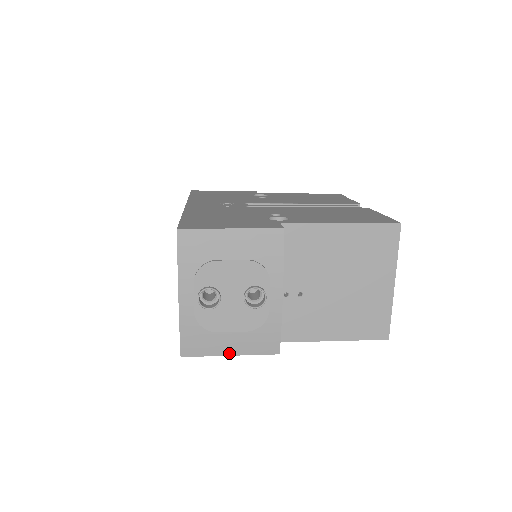
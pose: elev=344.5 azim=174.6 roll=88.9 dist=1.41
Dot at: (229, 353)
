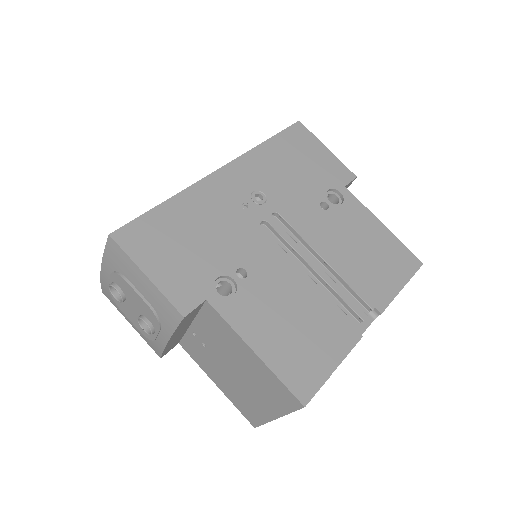
Dot at: (130, 323)
